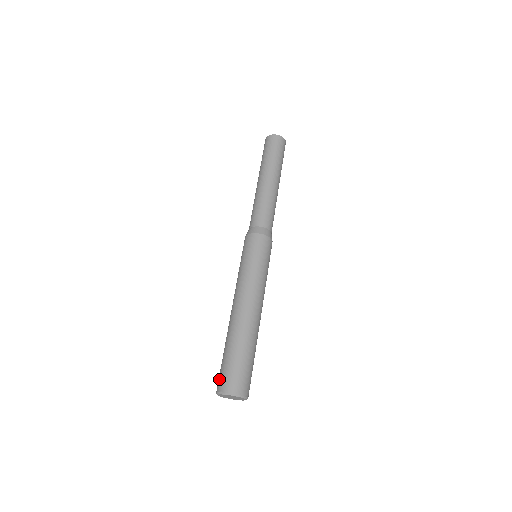
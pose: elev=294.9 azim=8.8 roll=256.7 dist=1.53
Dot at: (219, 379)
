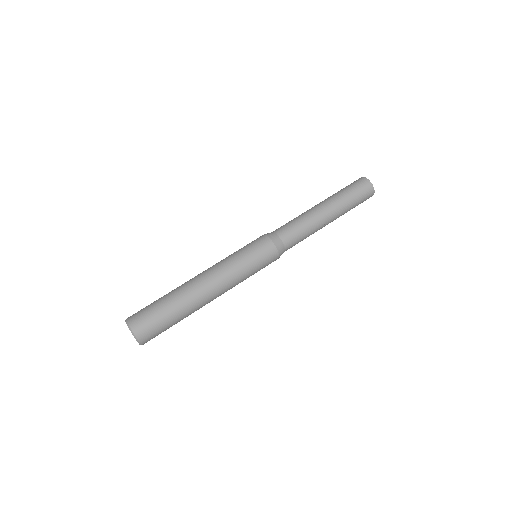
Dot at: (137, 312)
